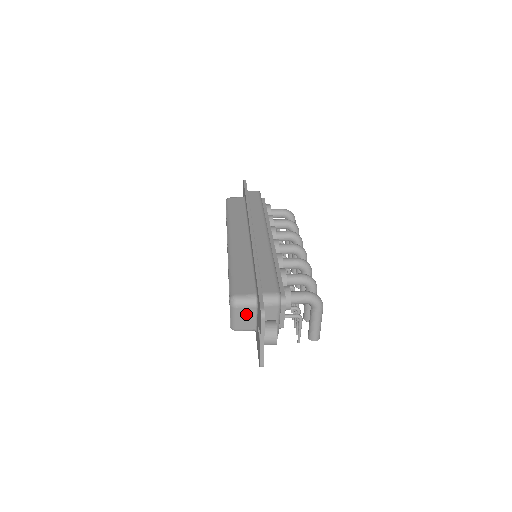
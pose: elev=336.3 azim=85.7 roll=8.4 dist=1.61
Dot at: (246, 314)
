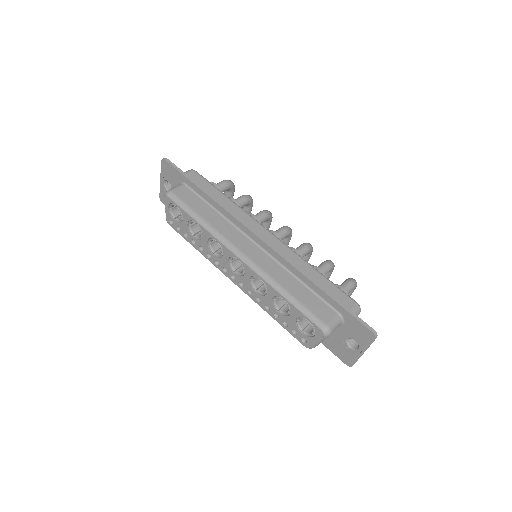
Dot at: occluded
